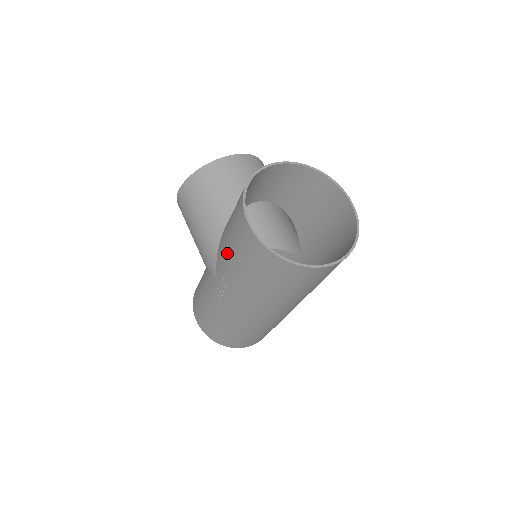
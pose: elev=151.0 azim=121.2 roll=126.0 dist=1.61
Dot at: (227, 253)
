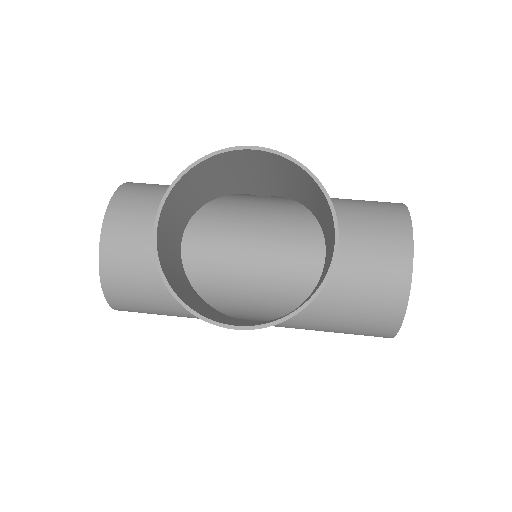
Dot at: occluded
